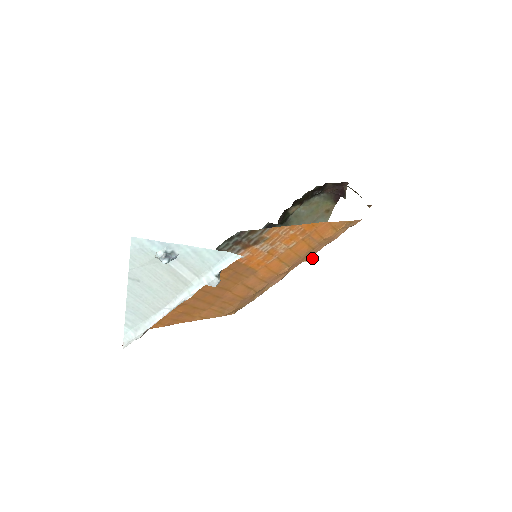
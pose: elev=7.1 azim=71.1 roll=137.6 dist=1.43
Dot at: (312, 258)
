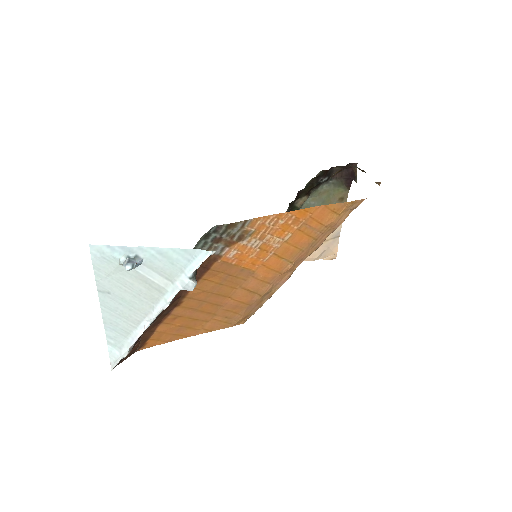
Dot at: (336, 255)
